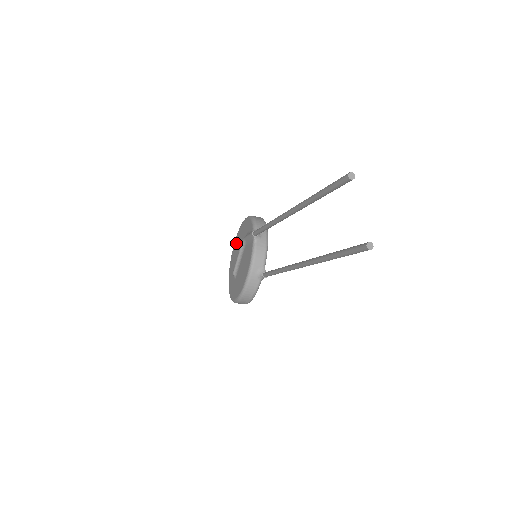
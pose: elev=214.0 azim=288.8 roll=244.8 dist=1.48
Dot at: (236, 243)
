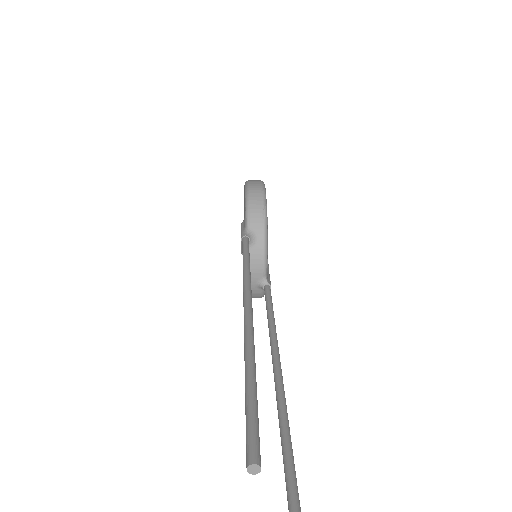
Dot at: occluded
